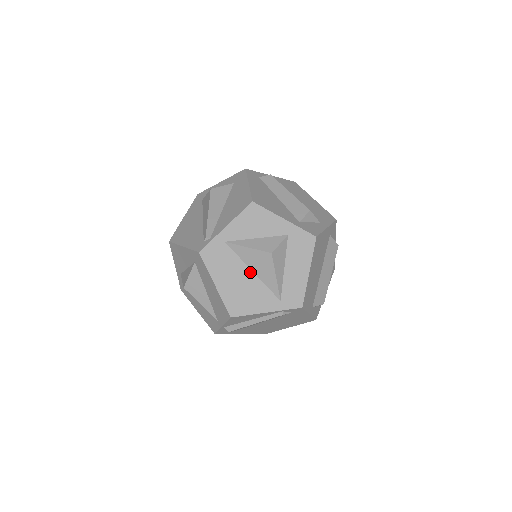
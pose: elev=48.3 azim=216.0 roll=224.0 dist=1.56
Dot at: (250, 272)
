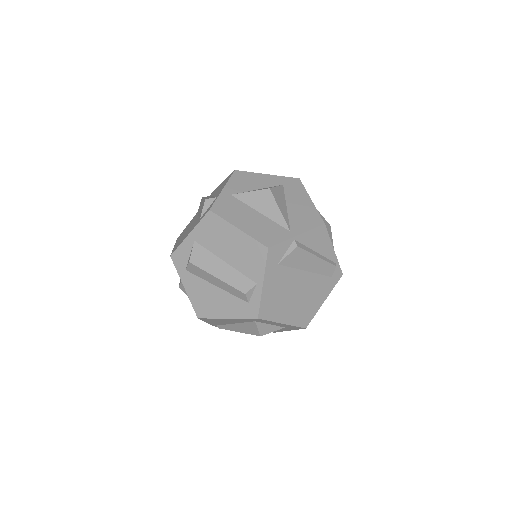
Dot at: occluded
